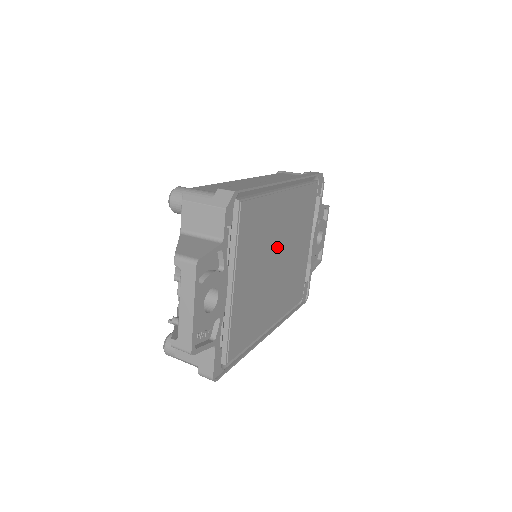
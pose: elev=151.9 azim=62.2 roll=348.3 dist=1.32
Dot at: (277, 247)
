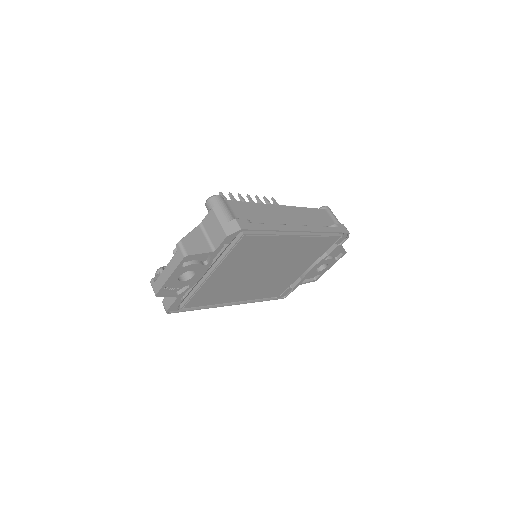
Dot at: (268, 264)
